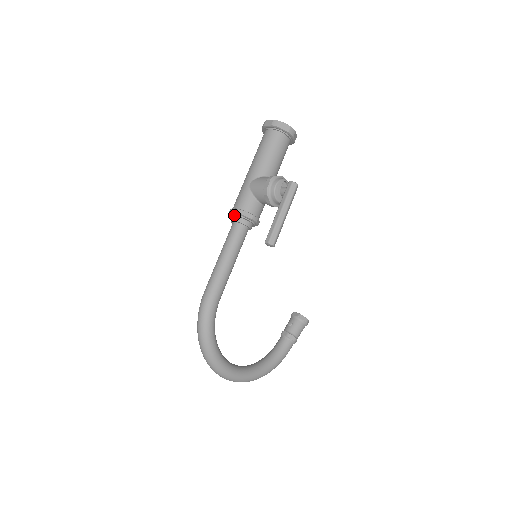
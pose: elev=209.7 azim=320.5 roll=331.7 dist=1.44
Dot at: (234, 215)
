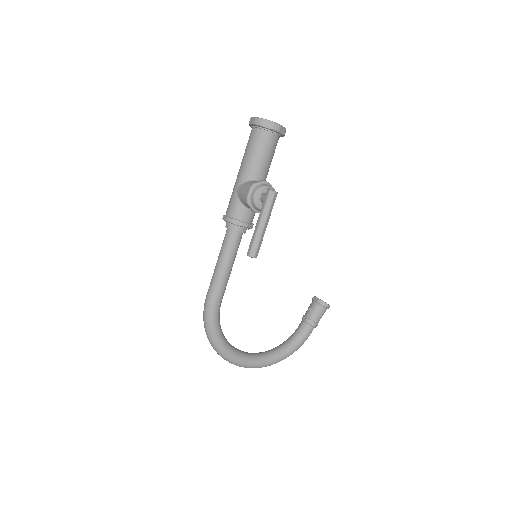
Dot at: occluded
